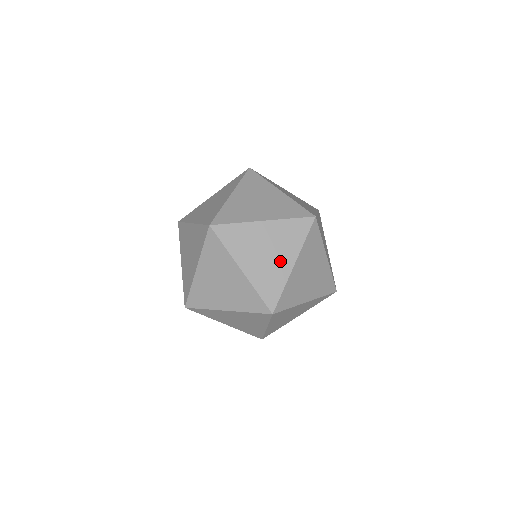
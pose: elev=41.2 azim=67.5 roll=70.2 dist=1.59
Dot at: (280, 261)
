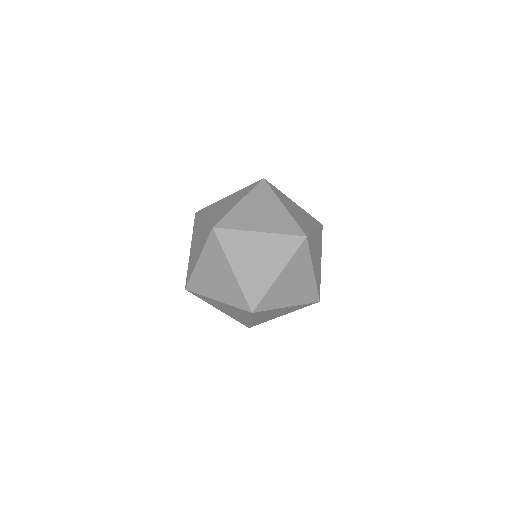
Dot at: (267, 269)
